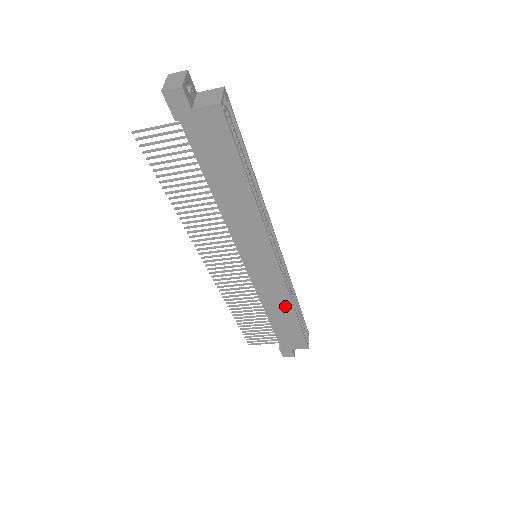
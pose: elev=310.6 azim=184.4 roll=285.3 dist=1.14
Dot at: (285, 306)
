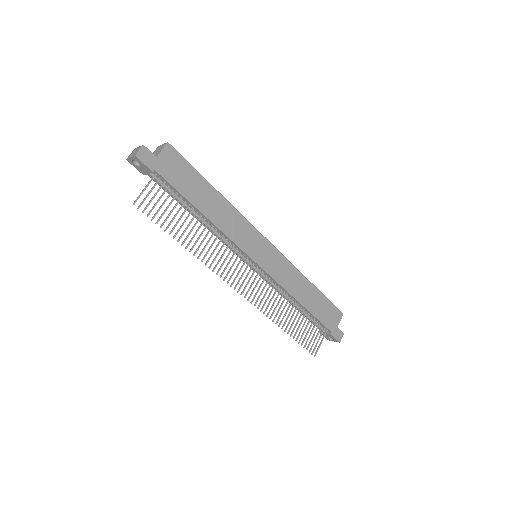
Dot at: (302, 282)
